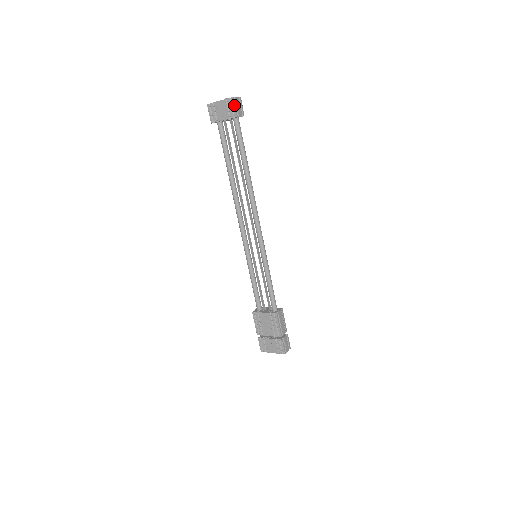
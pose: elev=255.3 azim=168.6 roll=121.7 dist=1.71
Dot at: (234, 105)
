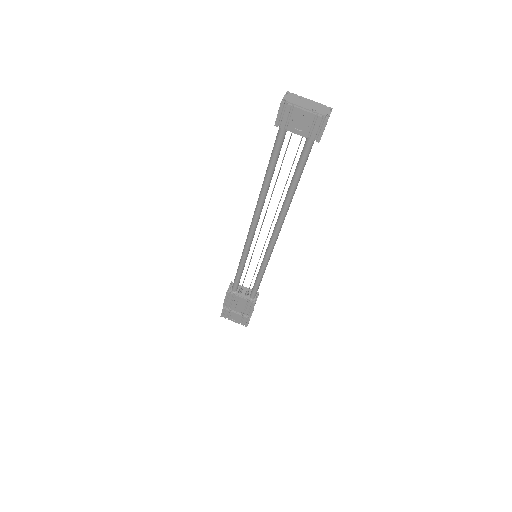
Dot at: (324, 128)
